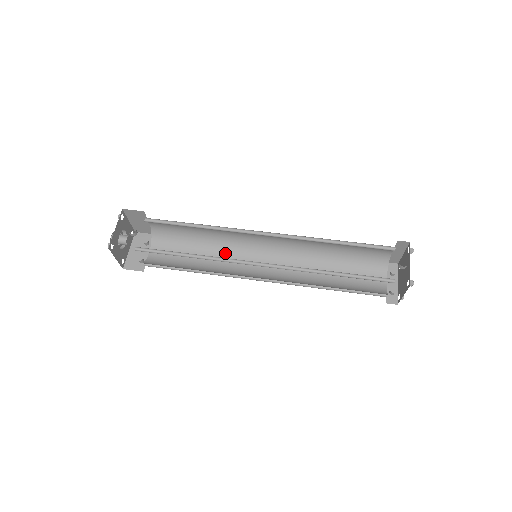
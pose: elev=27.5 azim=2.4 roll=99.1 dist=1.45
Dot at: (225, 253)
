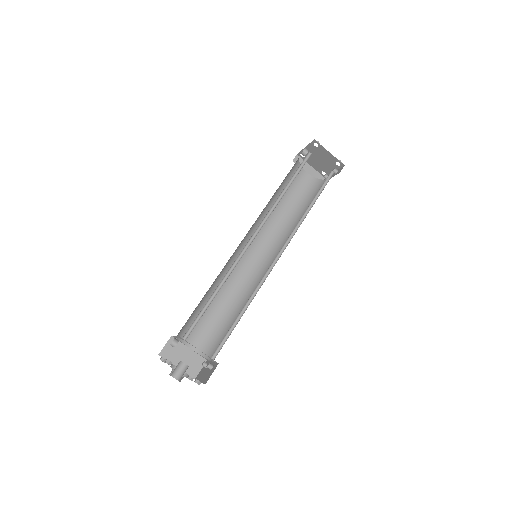
Dot at: (250, 294)
